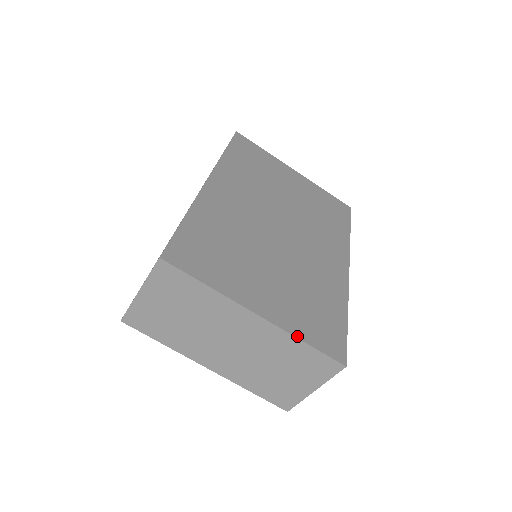
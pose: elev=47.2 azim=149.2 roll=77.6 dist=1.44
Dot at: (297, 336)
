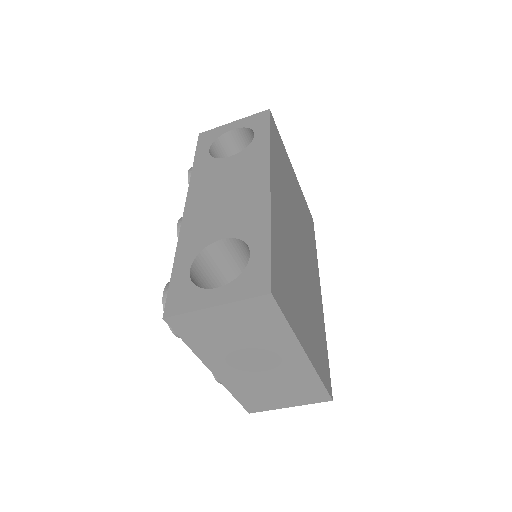
Dot at: (319, 375)
